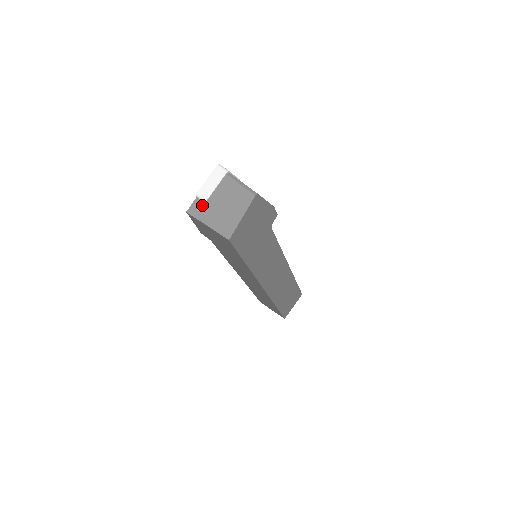
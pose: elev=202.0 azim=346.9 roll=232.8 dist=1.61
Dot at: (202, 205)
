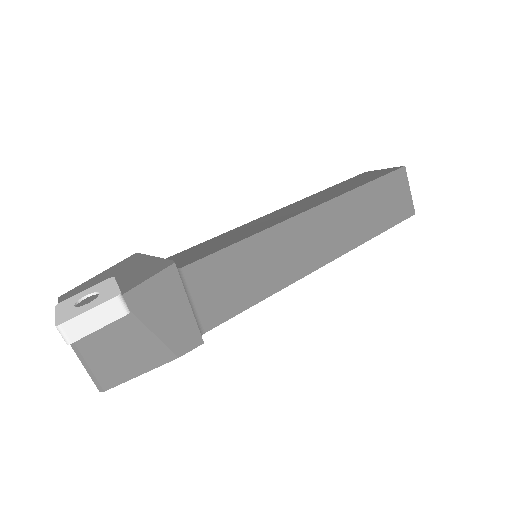
Dot at: occluded
